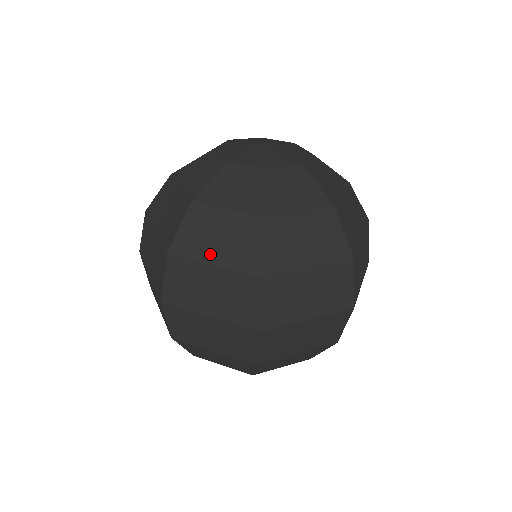
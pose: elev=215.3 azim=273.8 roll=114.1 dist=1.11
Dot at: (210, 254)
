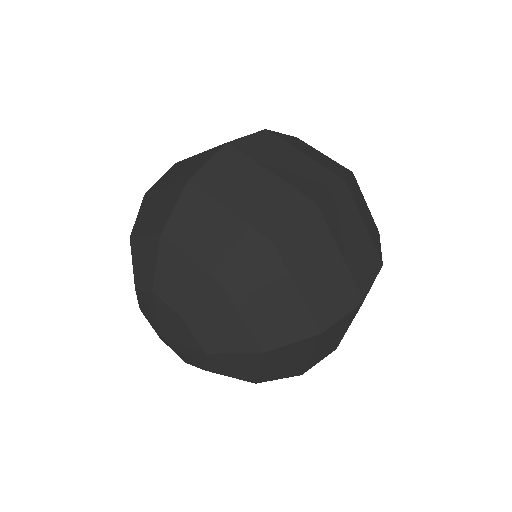
Dot at: (303, 150)
